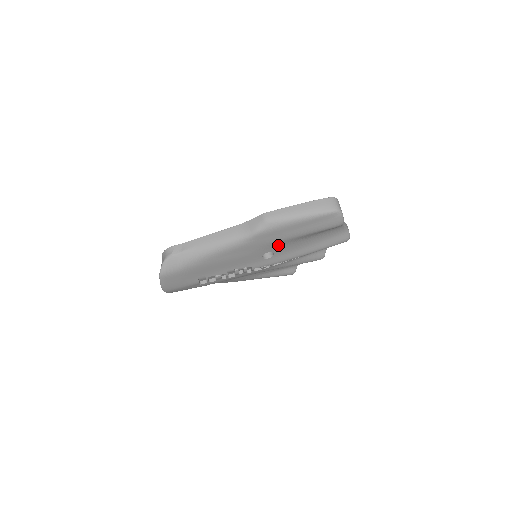
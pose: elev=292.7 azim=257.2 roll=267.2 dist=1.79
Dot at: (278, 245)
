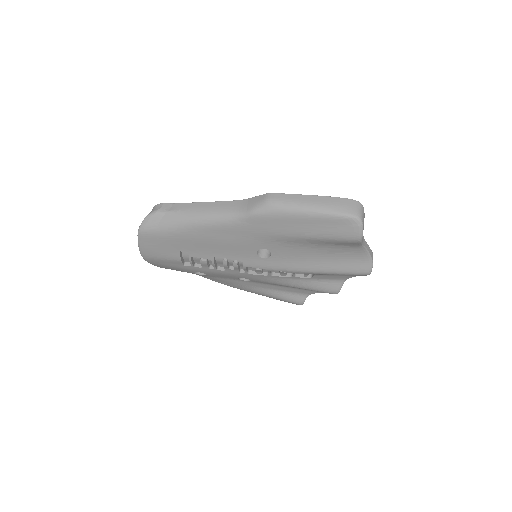
Dot at: (277, 242)
